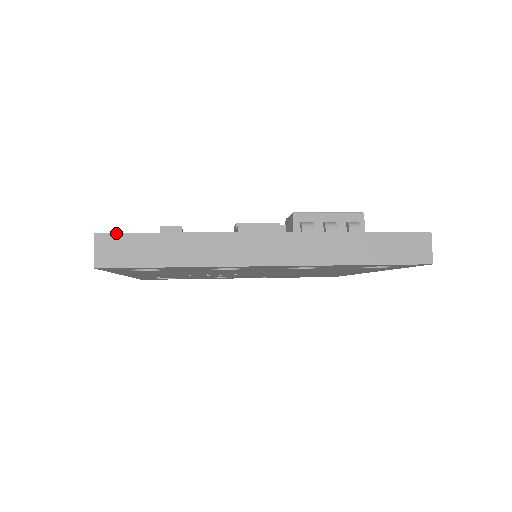
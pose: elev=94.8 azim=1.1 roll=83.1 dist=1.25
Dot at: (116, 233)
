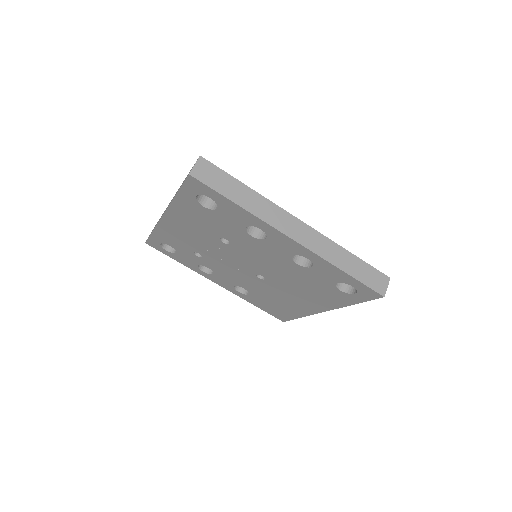
Dot at: (213, 164)
